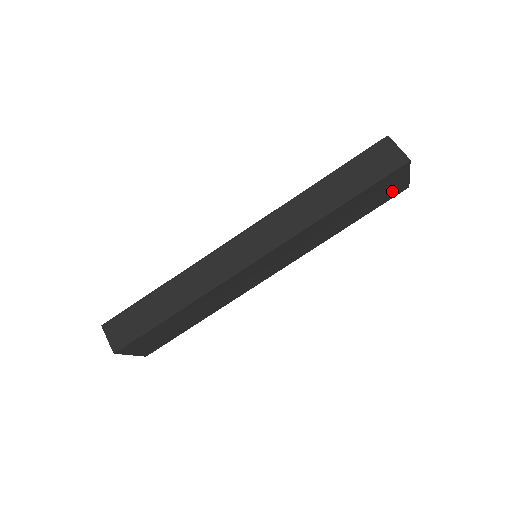
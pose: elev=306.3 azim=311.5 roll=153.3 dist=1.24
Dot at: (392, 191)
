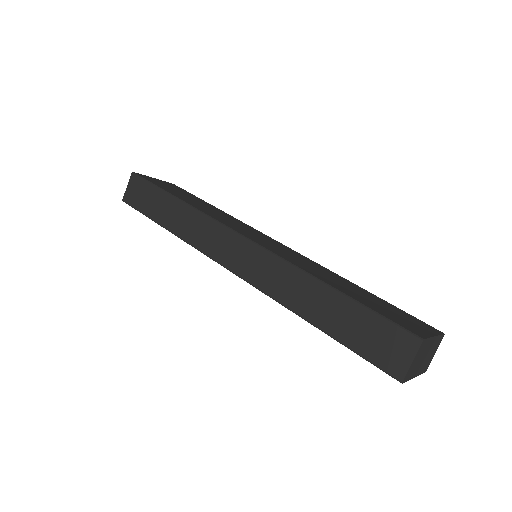
Dot at: occluded
